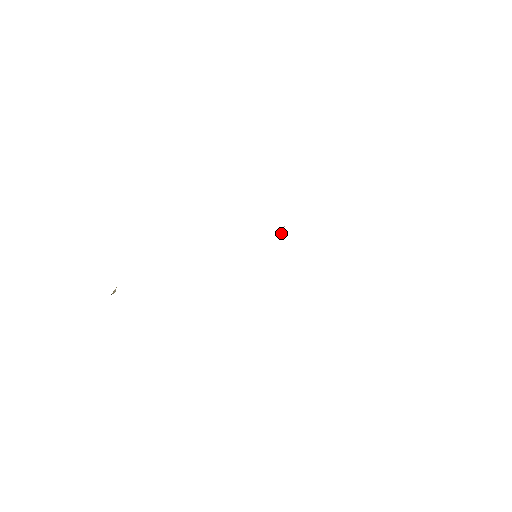
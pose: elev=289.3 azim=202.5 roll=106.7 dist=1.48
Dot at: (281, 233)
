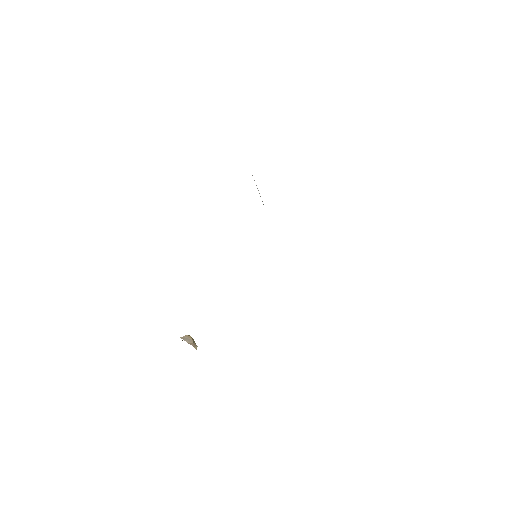
Dot at: occluded
